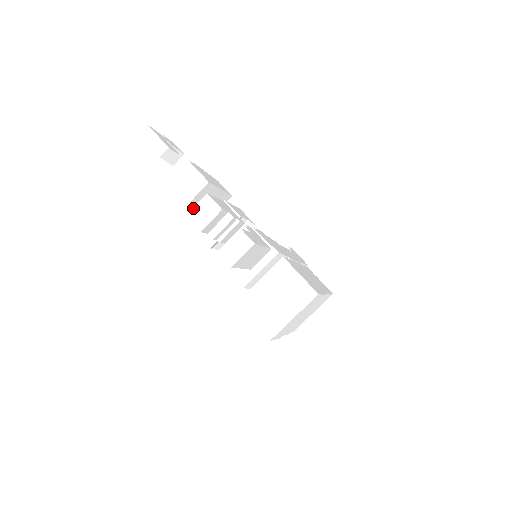
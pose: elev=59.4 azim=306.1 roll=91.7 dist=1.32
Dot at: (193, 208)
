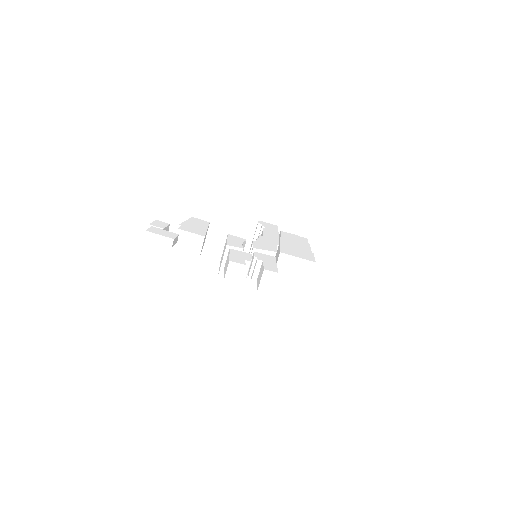
Dot at: (226, 274)
